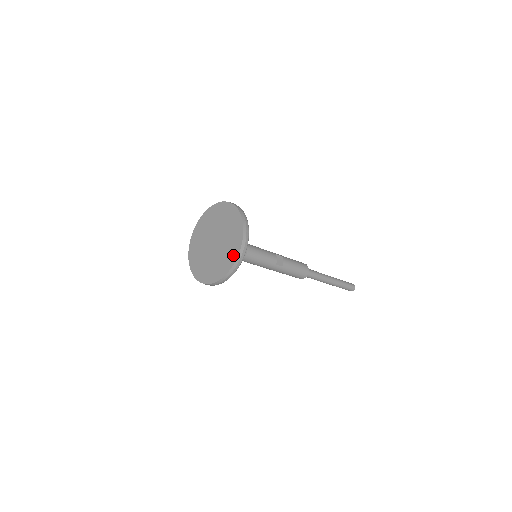
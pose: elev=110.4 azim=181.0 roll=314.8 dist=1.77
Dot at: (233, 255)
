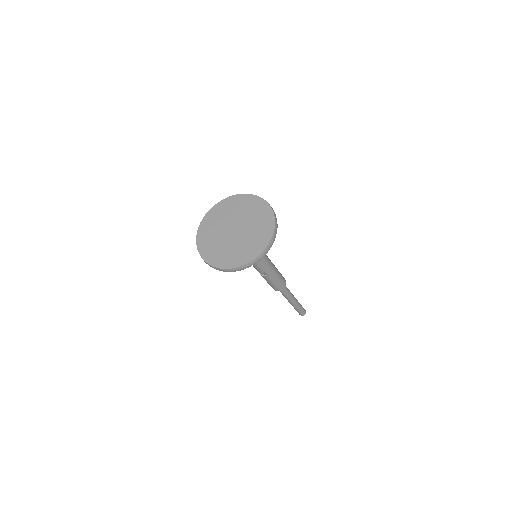
Dot at: (265, 211)
